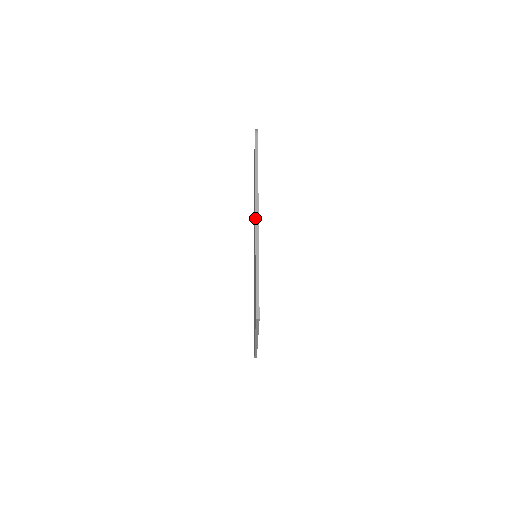
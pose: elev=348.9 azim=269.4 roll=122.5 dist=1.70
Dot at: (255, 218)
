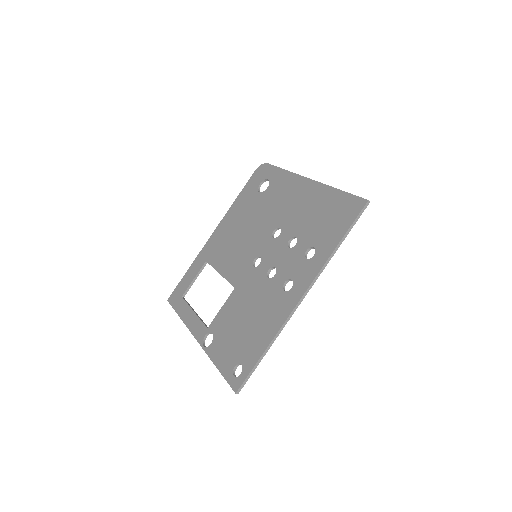
Dot at: (309, 178)
